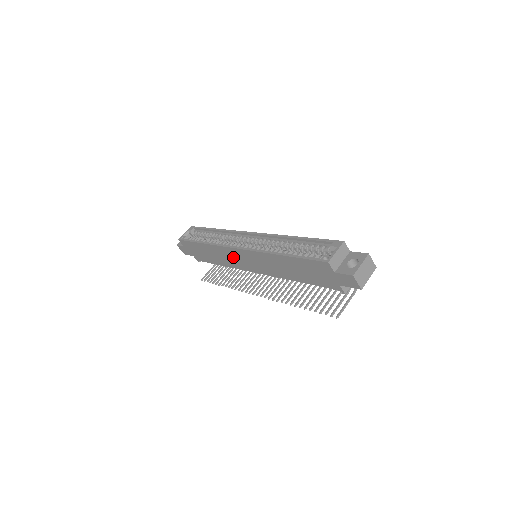
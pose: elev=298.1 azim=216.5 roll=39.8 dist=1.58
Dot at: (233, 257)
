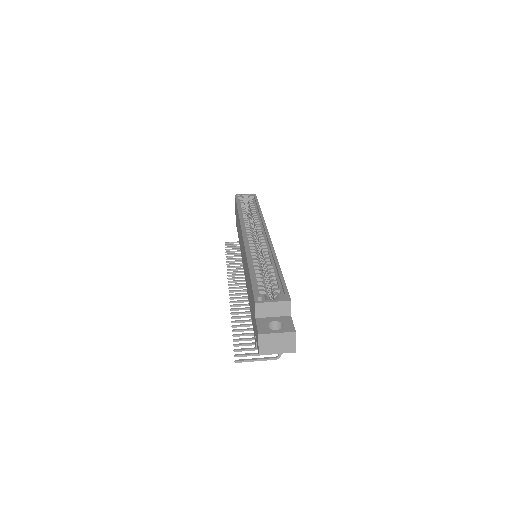
Dot at: (241, 240)
